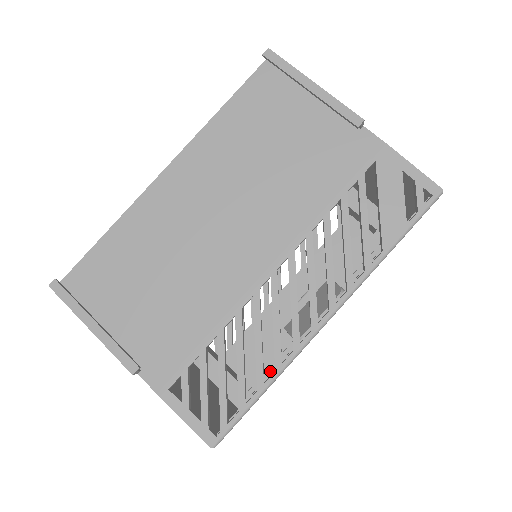
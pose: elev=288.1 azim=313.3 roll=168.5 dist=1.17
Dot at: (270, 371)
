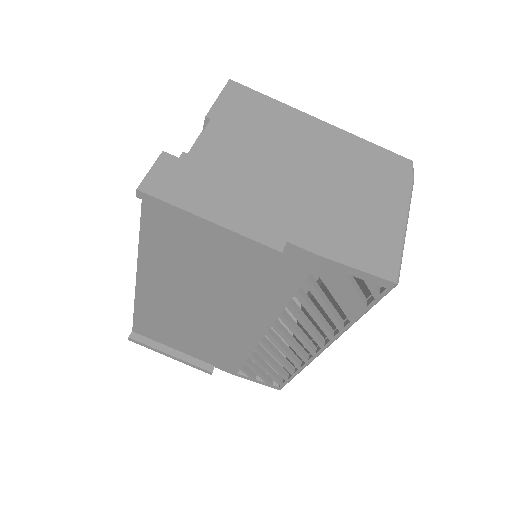
Dot at: occluded
